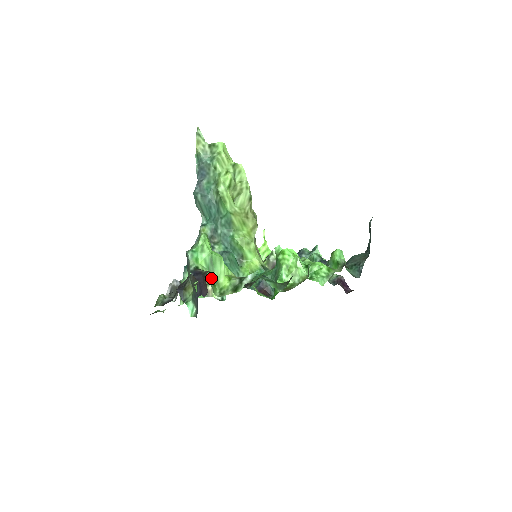
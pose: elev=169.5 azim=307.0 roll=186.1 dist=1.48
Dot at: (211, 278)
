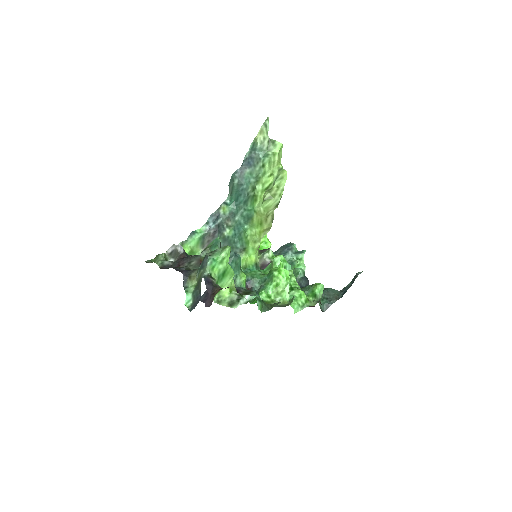
Dot at: occluded
